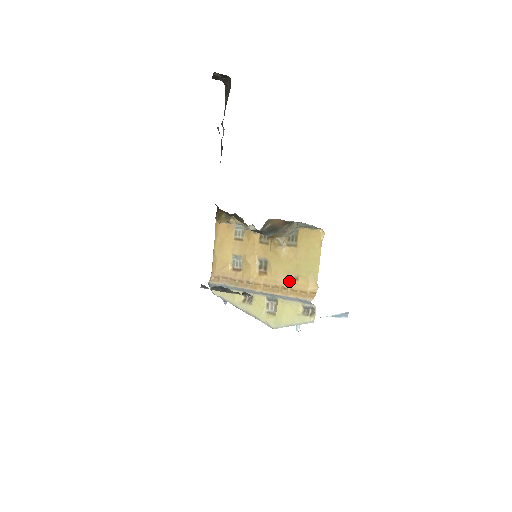
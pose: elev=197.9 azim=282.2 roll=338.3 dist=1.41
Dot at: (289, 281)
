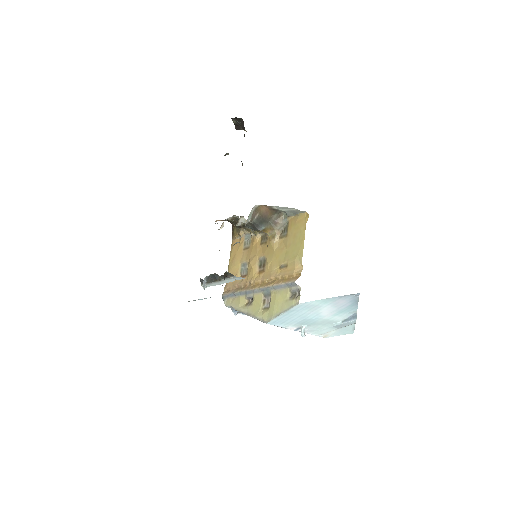
Dot at: (280, 270)
